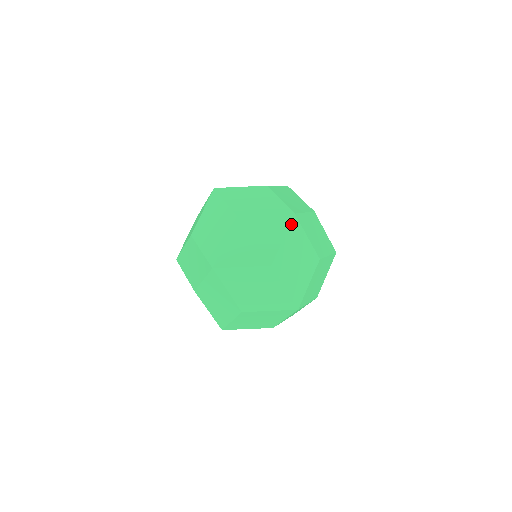
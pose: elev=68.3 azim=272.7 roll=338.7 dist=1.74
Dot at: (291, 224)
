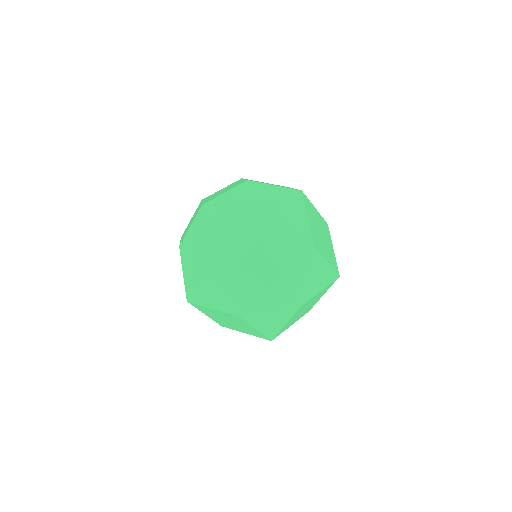
Dot at: (277, 282)
